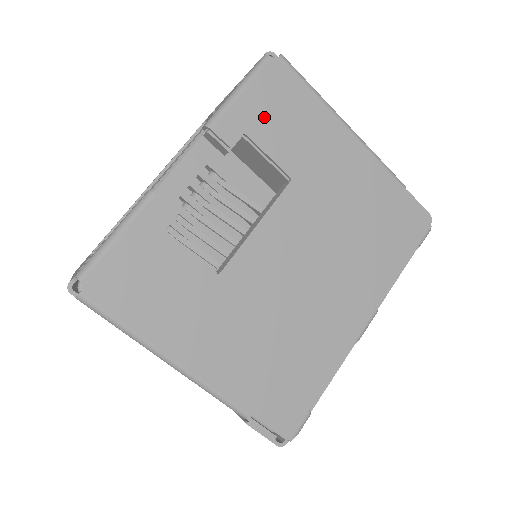
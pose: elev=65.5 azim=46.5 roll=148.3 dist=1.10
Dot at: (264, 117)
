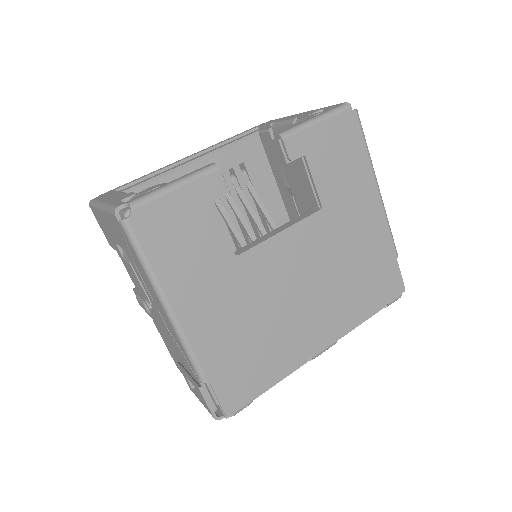
Dot at: (324, 150)
